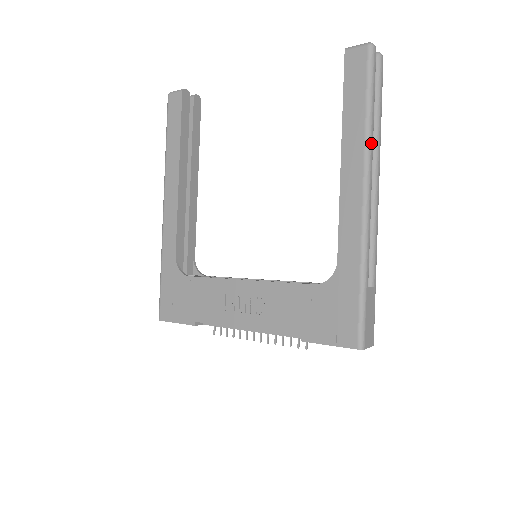
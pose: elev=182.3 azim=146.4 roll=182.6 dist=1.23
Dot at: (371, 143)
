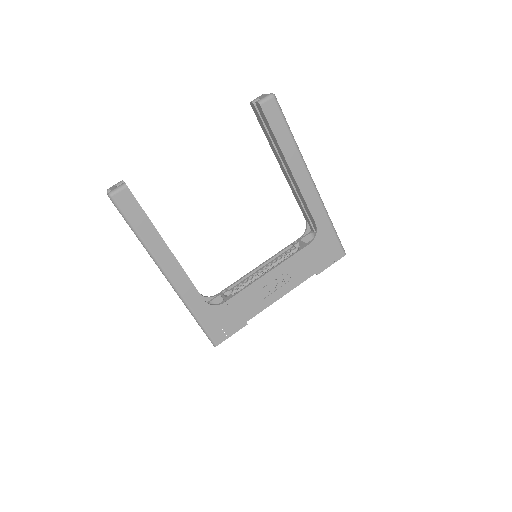
Dot at: (300, 153)
